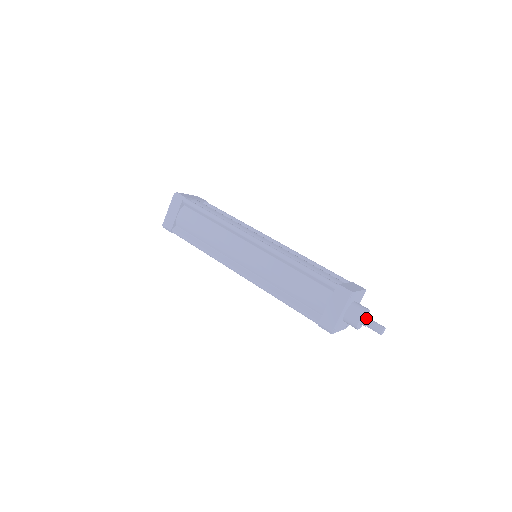
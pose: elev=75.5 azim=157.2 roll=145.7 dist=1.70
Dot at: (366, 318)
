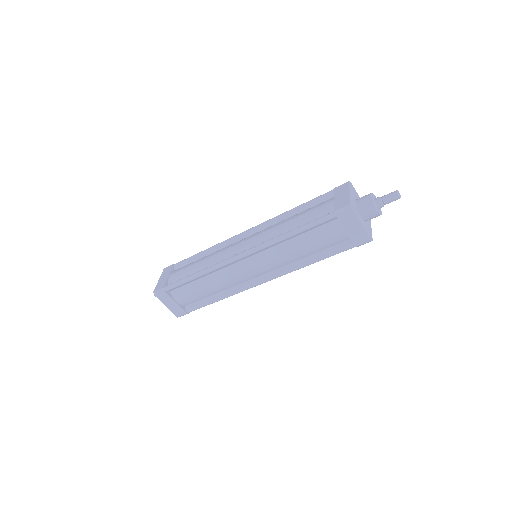
Dot at: (378, 202)
